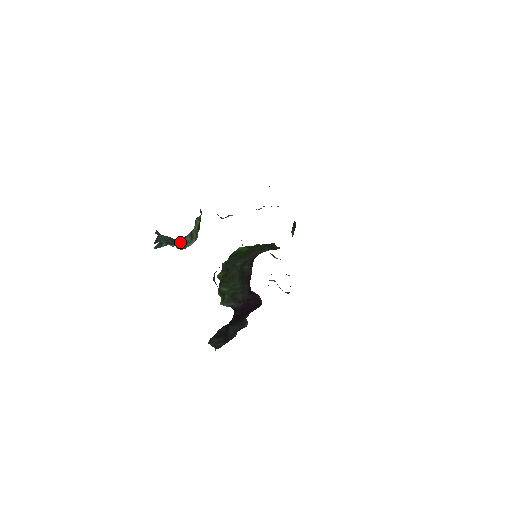
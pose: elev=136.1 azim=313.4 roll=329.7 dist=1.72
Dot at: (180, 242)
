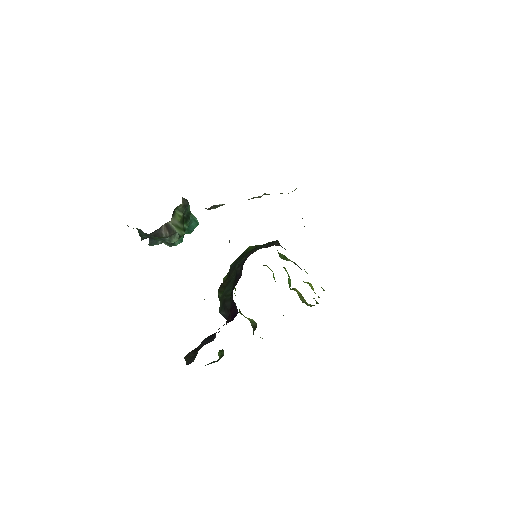
Dot at: (156, 236)
